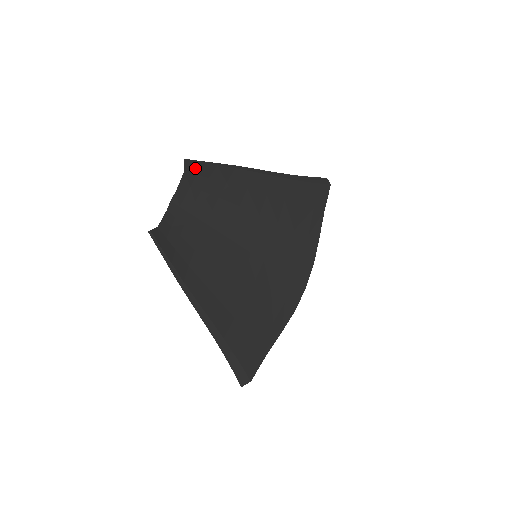
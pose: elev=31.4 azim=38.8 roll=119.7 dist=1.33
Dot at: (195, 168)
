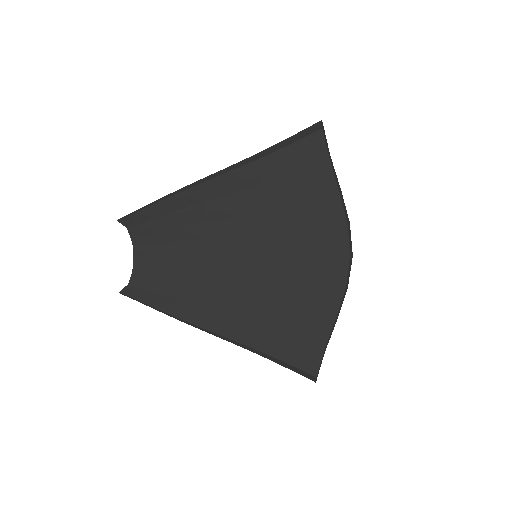
Dot at: (134, 219)
